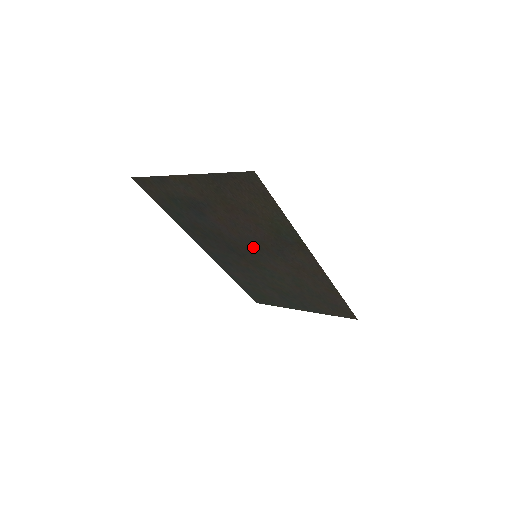
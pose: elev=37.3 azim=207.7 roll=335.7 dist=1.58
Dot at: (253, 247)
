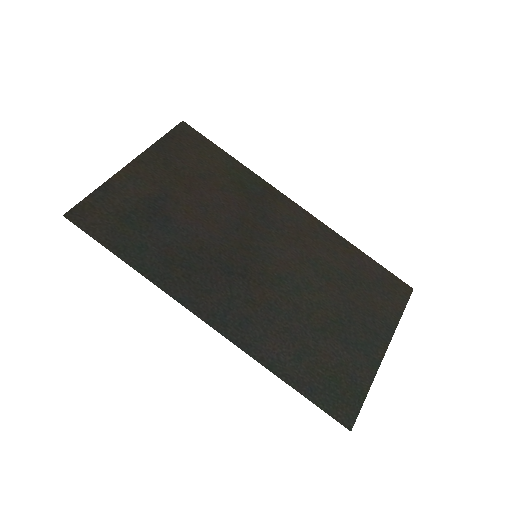
Dot at: (243, 239)
